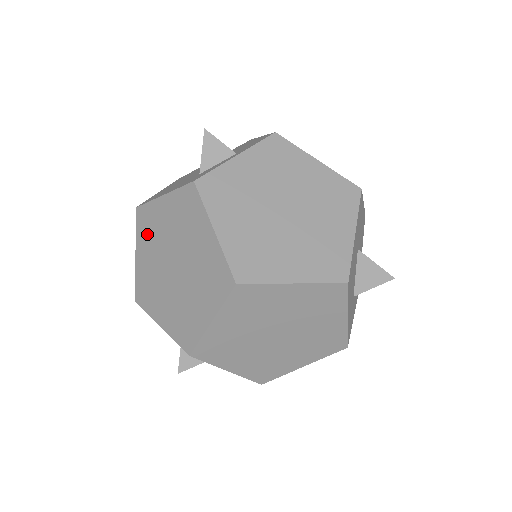
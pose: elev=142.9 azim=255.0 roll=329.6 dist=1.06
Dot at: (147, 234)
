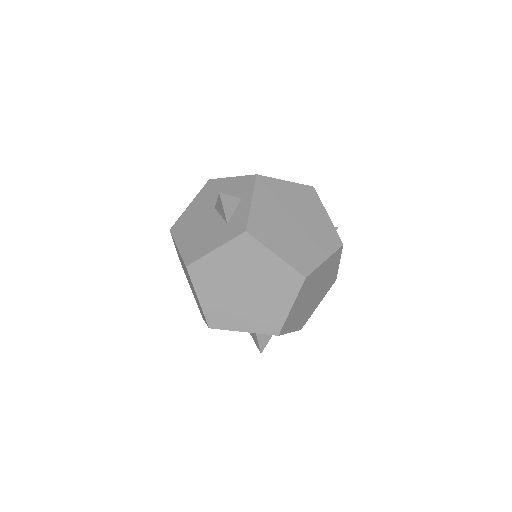
Dot at: (207, 280)
